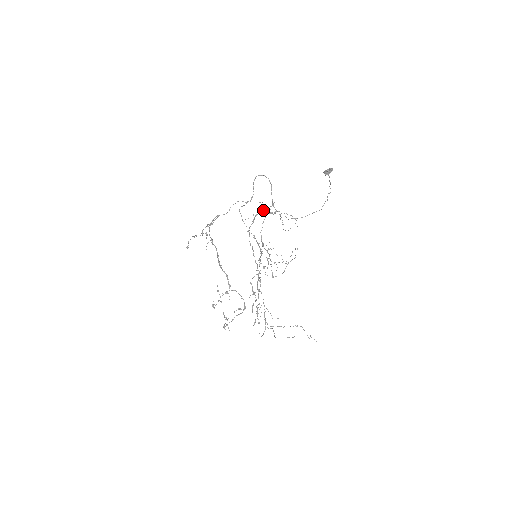
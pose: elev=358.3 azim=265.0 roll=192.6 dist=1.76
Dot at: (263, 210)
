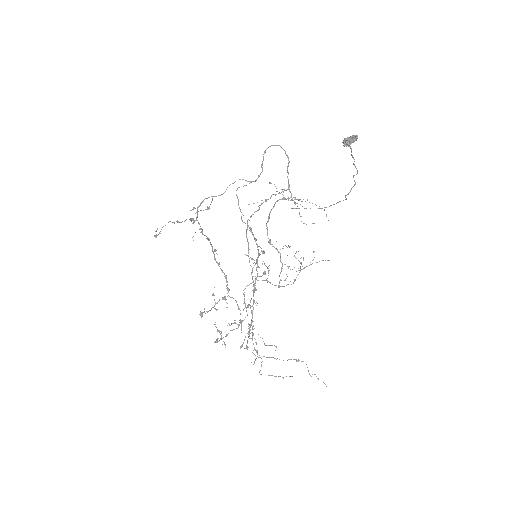
Dot at: (276, 194)
